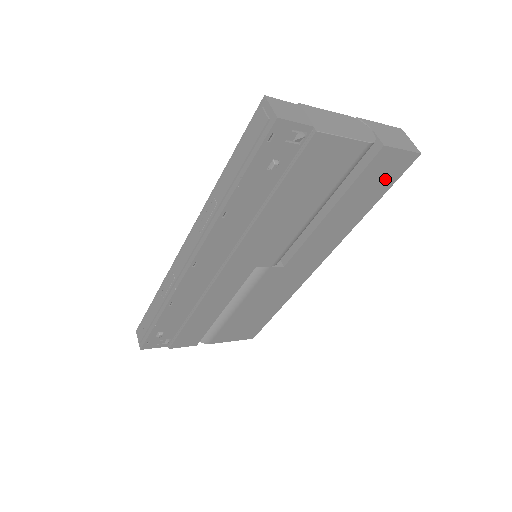
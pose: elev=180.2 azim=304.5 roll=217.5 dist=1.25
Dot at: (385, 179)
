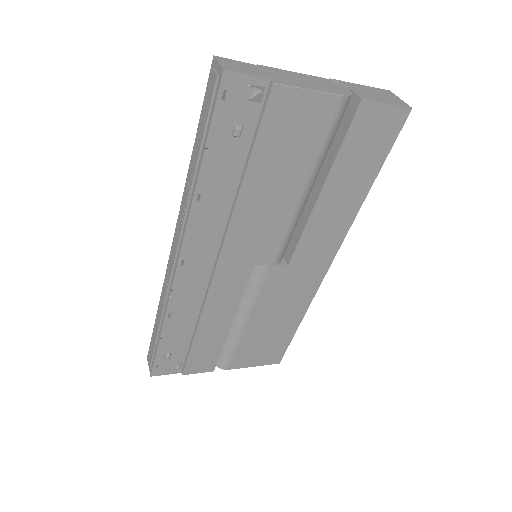
Dot at: (377, 144)
